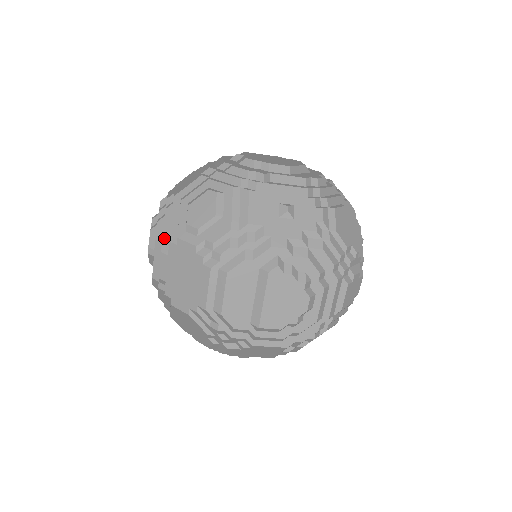
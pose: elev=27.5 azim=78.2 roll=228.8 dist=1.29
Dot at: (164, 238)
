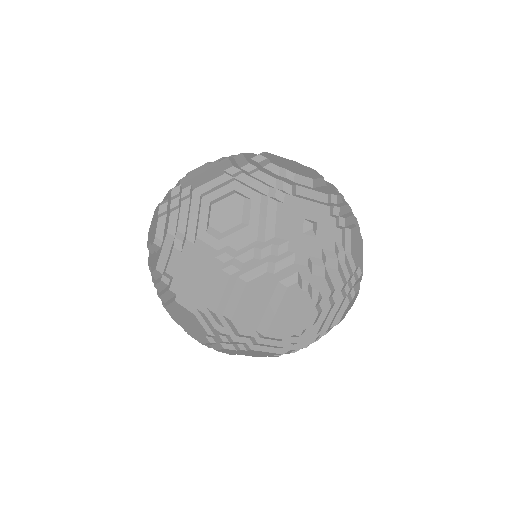
Dot at: (178, 233)
